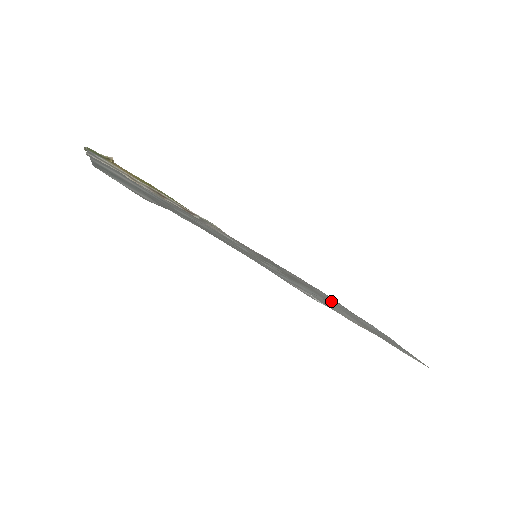
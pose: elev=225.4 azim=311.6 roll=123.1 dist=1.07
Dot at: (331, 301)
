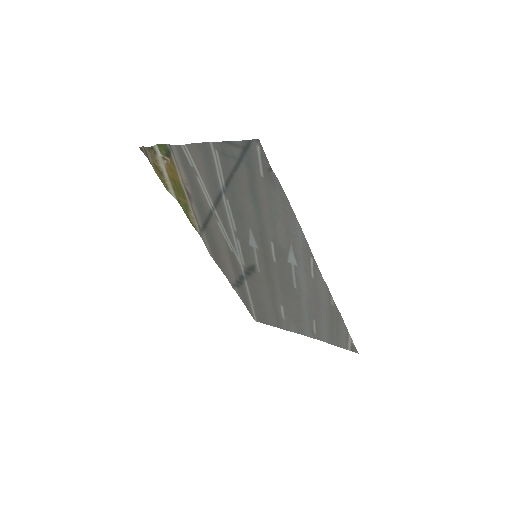
Dot at: (292, 303)
